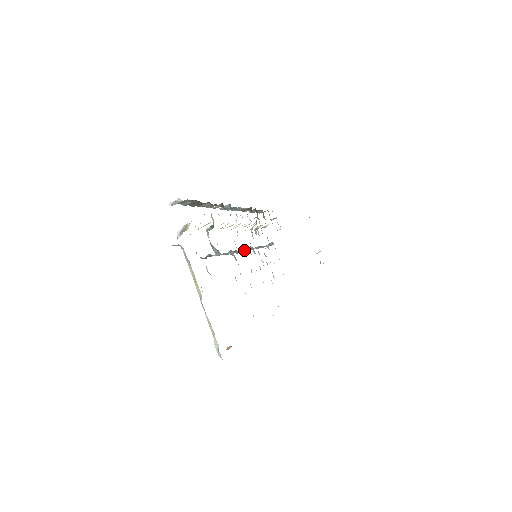
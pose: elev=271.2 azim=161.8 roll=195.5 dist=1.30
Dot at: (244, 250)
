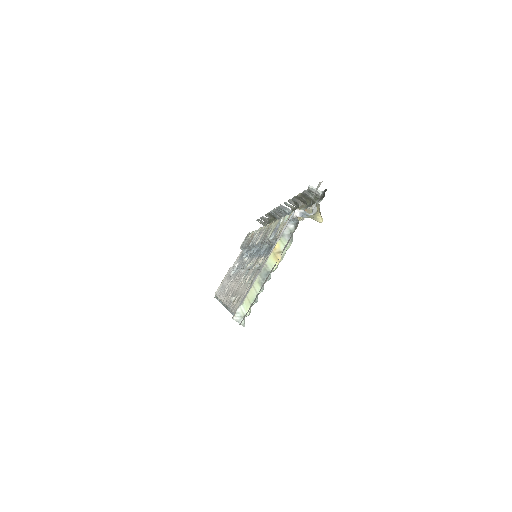
Dot at: (259, 246)
